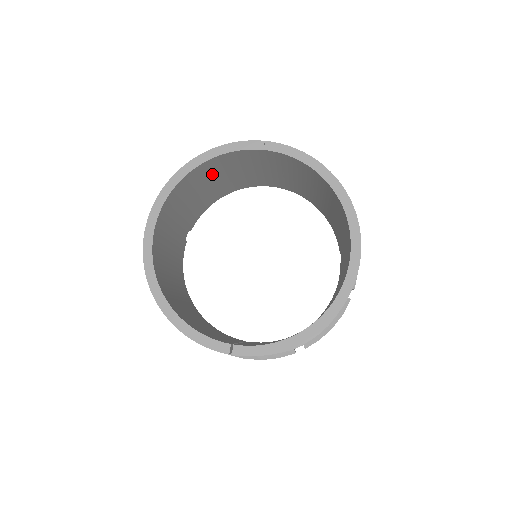
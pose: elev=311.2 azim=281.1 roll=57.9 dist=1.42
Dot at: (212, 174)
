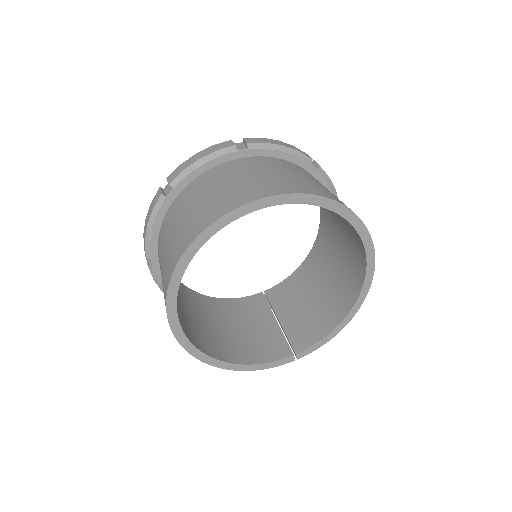
Dot at: occluded
